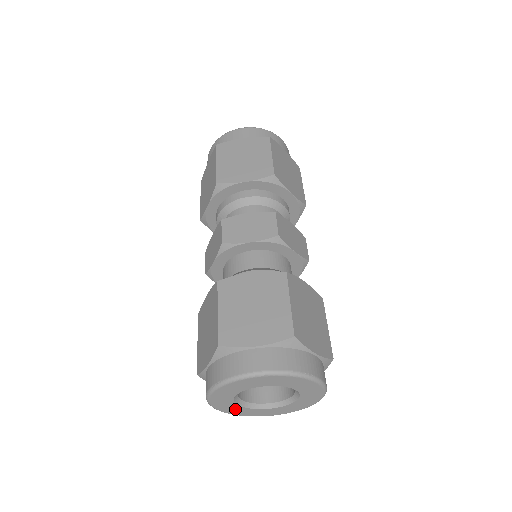
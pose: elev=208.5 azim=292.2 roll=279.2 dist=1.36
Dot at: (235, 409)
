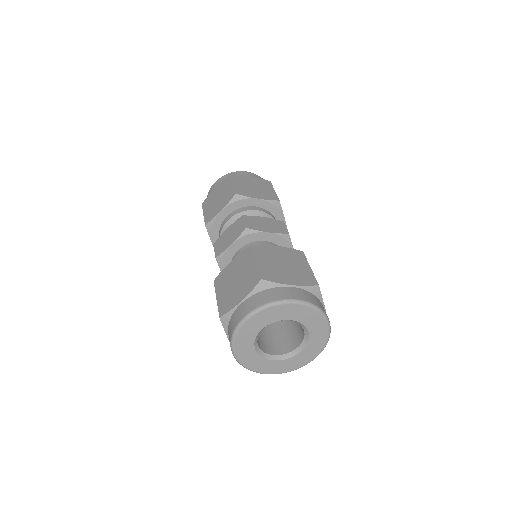
Dot at: (274, 366)
